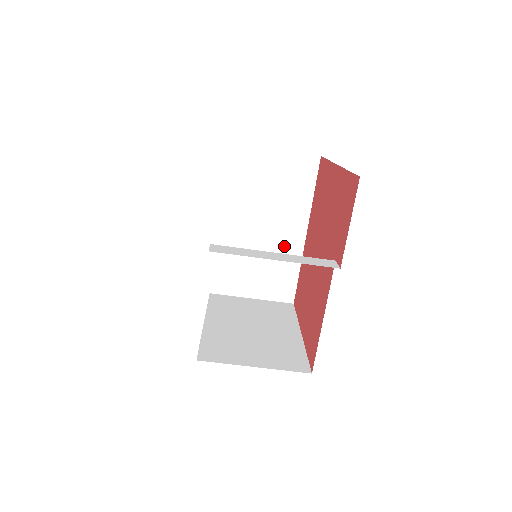
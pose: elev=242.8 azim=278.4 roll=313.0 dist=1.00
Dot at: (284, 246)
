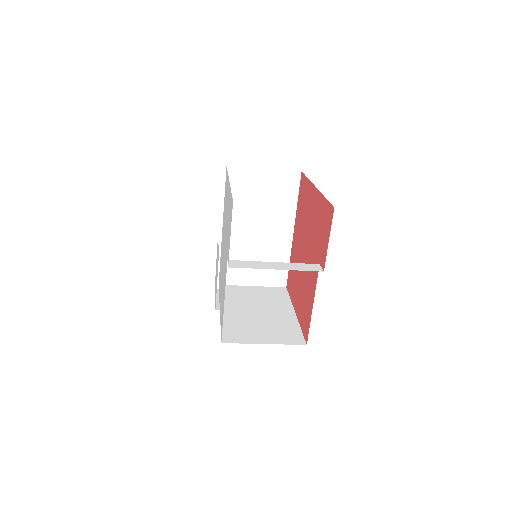
Dot at: (276, 243)
